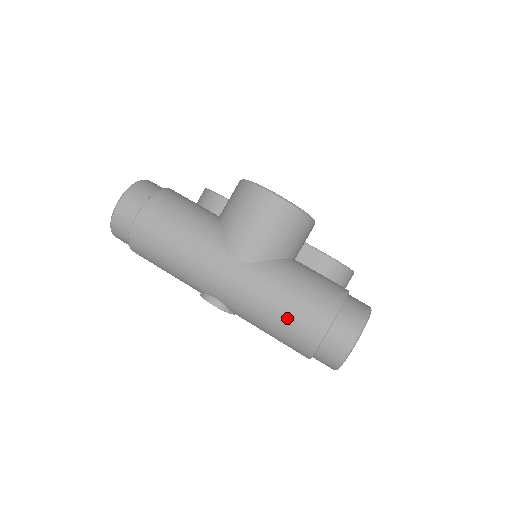
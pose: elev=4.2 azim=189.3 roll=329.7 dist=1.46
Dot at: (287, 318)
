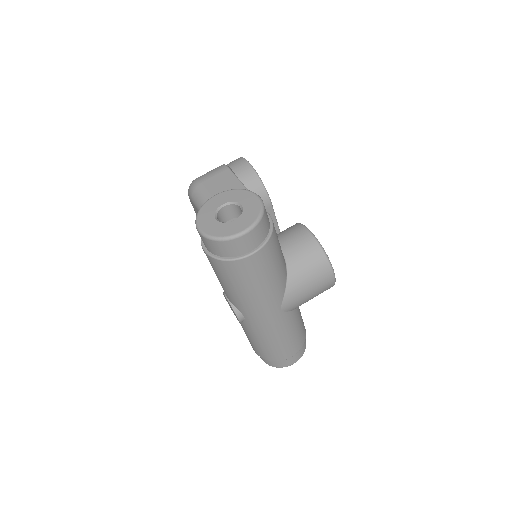
Dot at: (278, 347)
